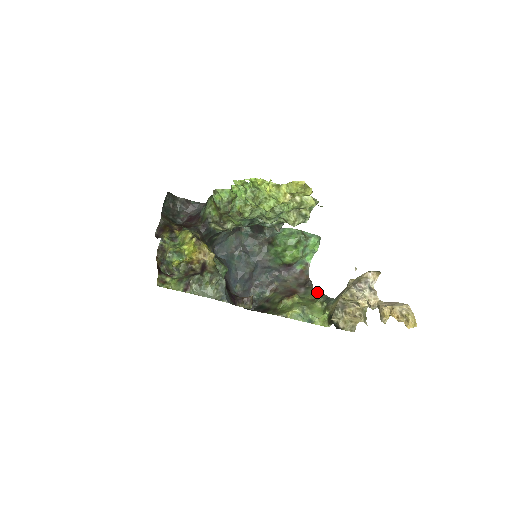
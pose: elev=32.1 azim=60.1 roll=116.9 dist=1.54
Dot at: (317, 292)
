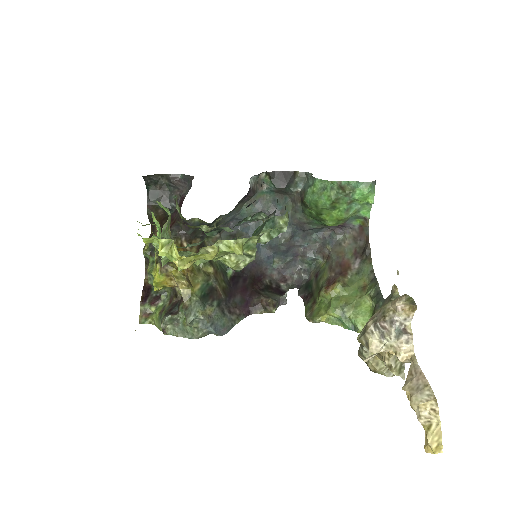
Dot at: (373, 272)
